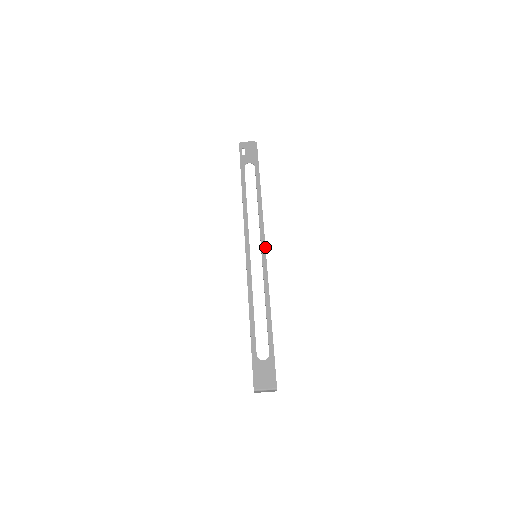
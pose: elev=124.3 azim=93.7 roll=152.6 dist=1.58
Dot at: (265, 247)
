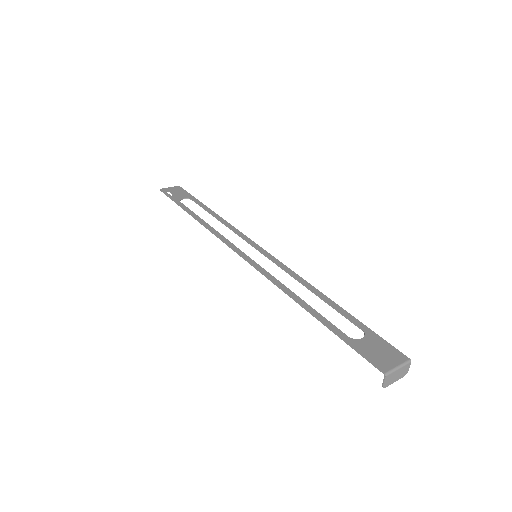
Dot at: occluded
